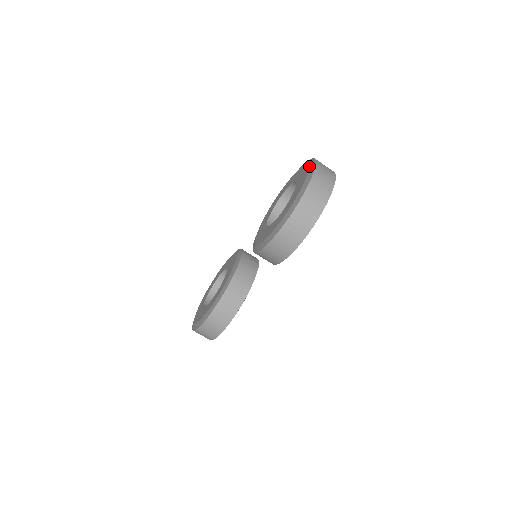
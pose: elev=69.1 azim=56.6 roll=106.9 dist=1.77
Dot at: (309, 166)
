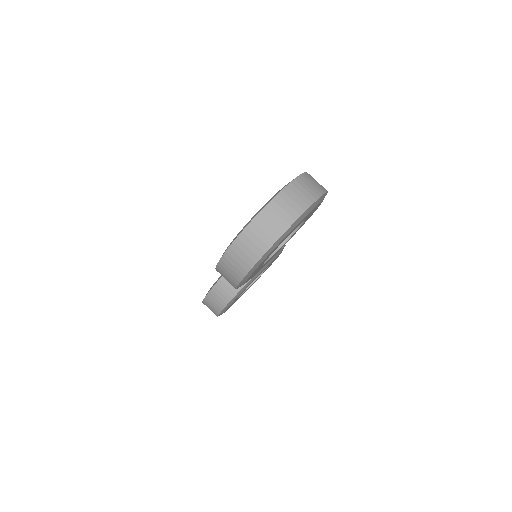
Dot at: (278, 191)
